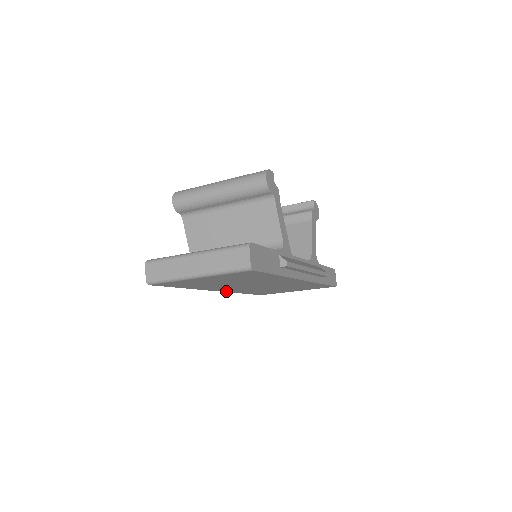
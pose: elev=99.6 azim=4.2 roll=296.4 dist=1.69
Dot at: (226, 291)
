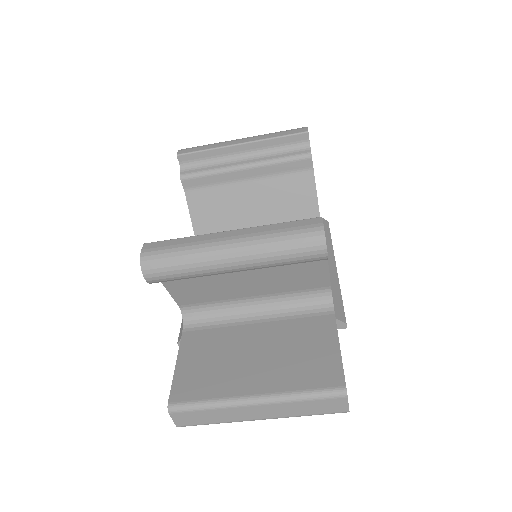
Dot at: occluded
